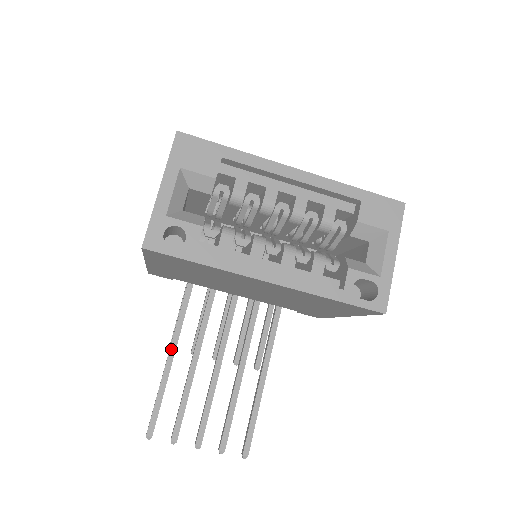
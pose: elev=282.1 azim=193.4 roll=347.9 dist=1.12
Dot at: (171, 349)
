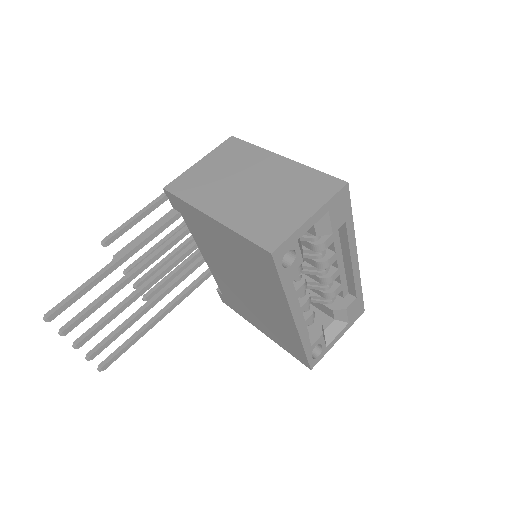
Dot at: (122, 259)
